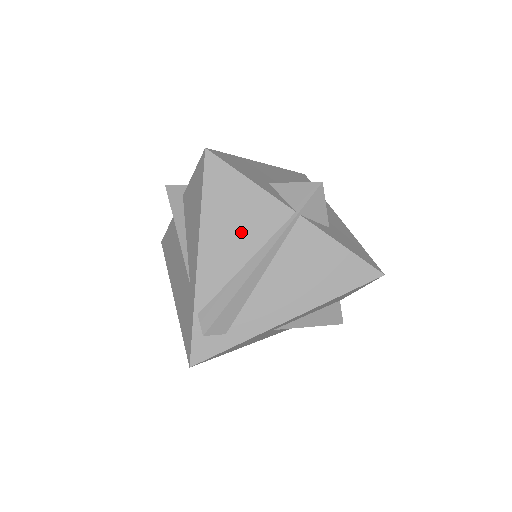
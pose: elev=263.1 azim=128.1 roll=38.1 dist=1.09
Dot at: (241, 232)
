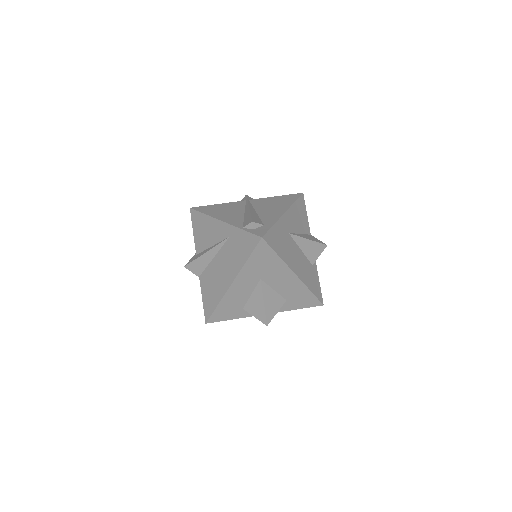
Dot at: (231, 211)
